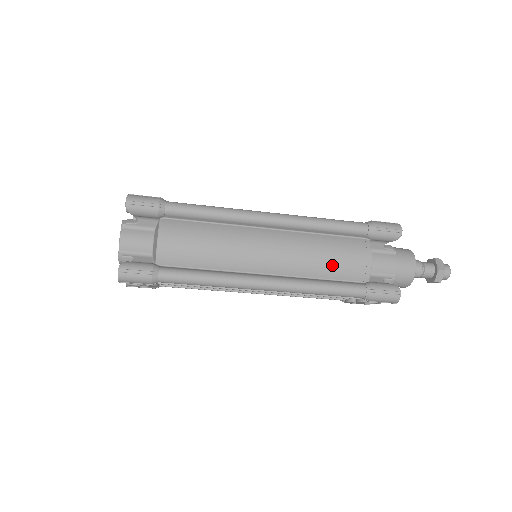
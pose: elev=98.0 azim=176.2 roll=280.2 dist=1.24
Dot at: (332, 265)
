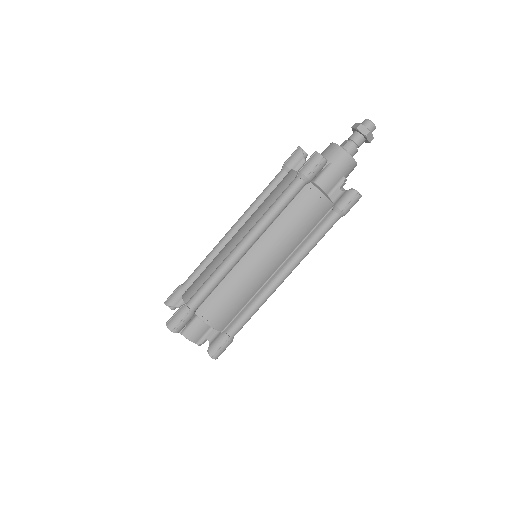
Dot at: (305, 225)
